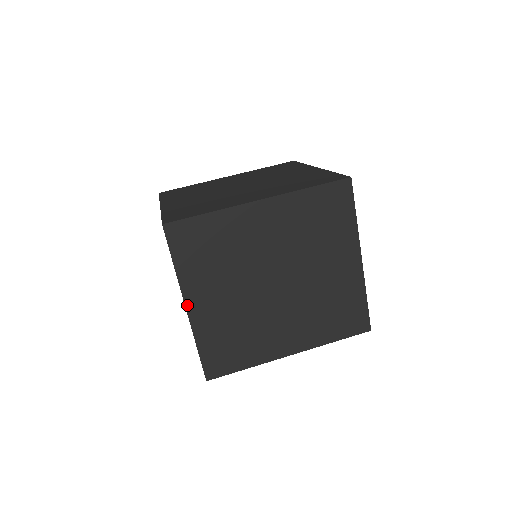
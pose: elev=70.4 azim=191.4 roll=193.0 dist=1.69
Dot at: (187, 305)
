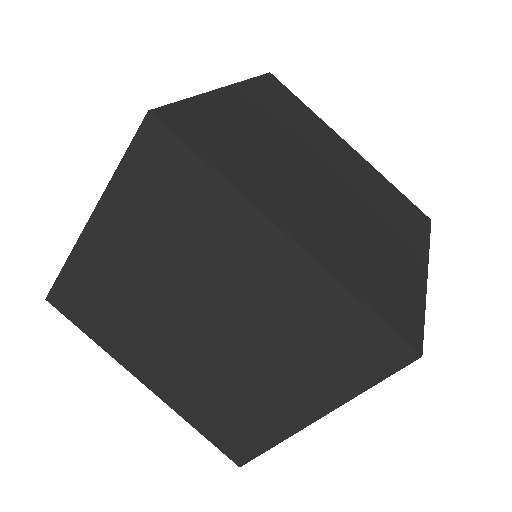
Dot at: (318, 418)
